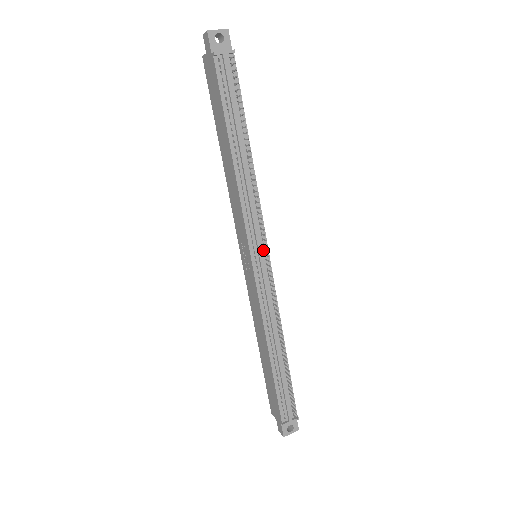
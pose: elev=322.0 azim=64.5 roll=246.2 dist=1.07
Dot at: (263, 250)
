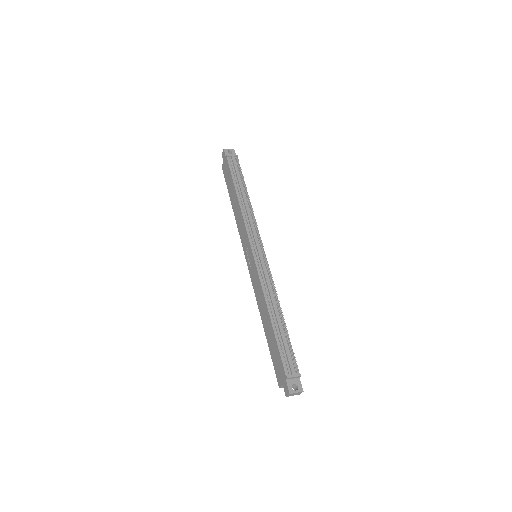
Dot at: (260, 247)
